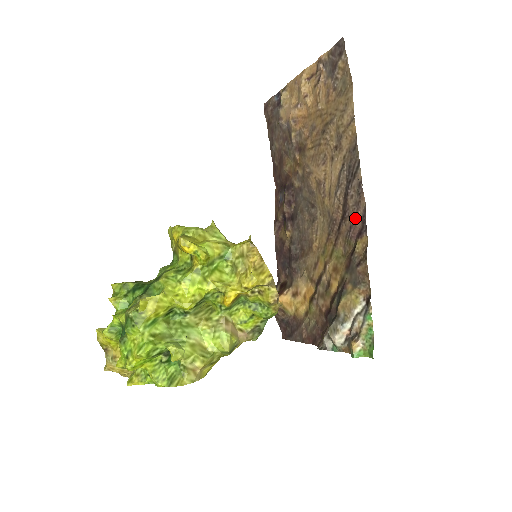
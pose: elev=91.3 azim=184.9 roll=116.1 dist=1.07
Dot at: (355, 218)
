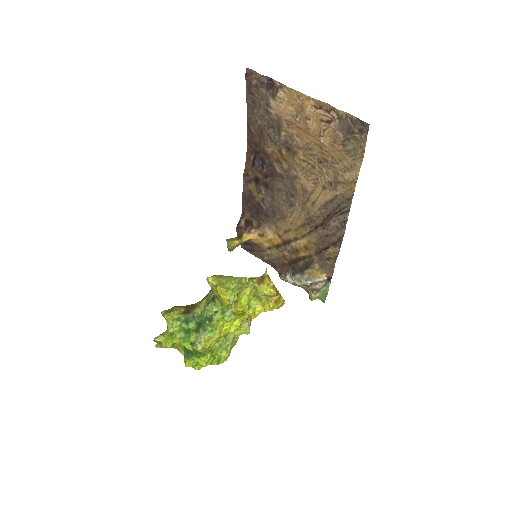
Dot at: (333, 234)
